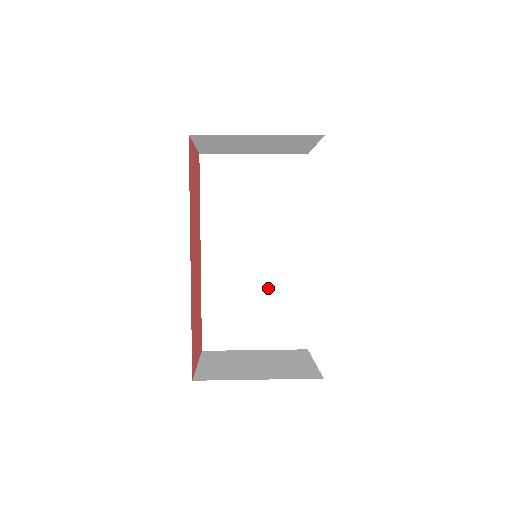
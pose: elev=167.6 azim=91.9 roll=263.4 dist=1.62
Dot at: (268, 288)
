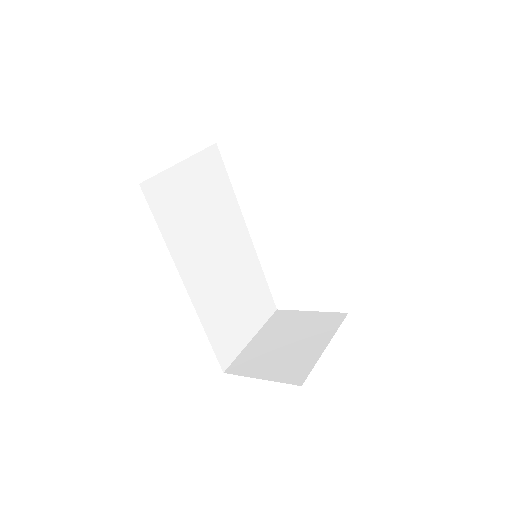
Dot at: (239, 281)
